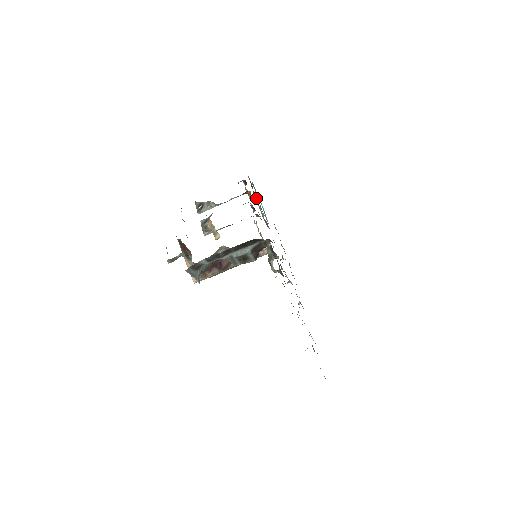
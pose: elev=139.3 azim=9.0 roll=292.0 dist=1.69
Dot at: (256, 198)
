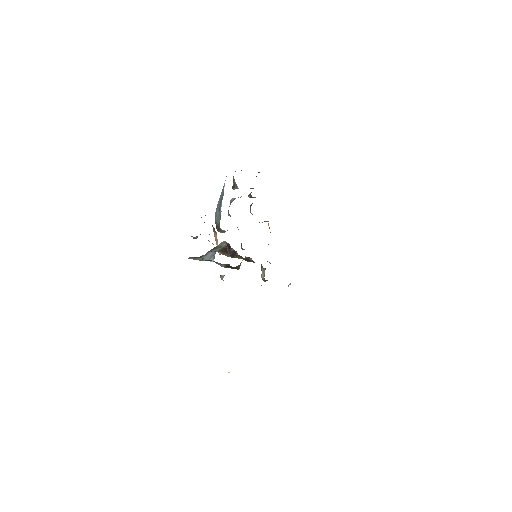
Dot at: occluded
